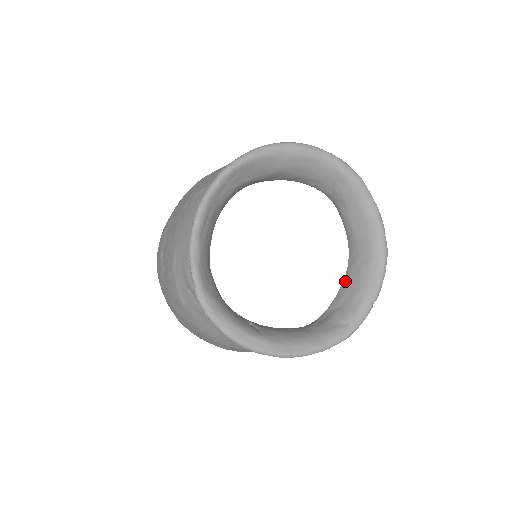
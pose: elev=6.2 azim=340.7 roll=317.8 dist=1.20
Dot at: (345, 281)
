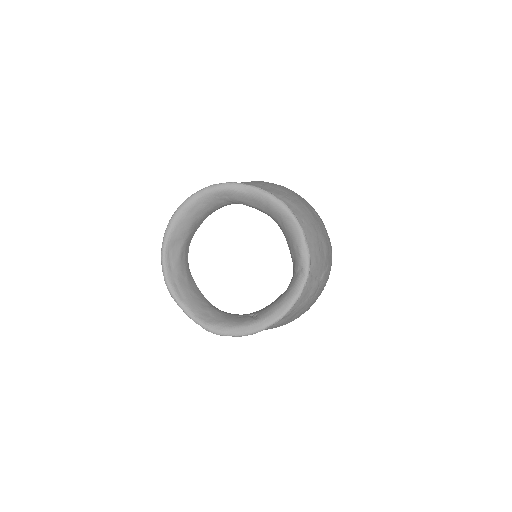
Dot at: (286, 240)
